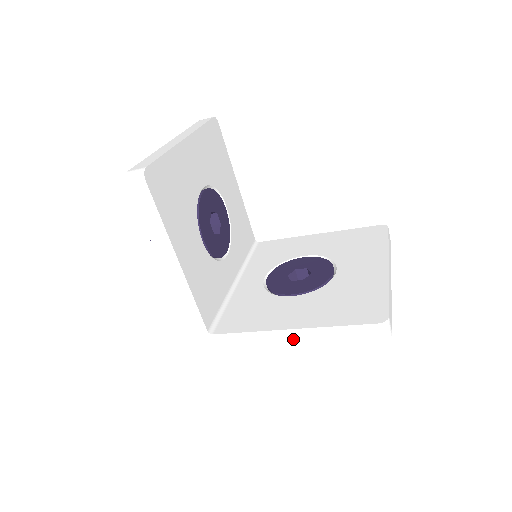
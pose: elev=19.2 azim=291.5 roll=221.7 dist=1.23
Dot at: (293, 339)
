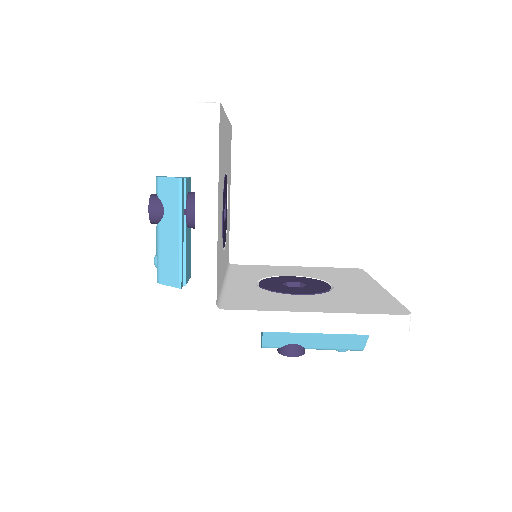
Dot at: (312, 325)
